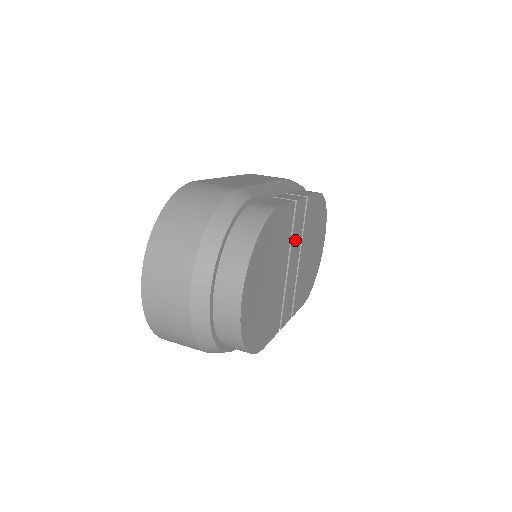
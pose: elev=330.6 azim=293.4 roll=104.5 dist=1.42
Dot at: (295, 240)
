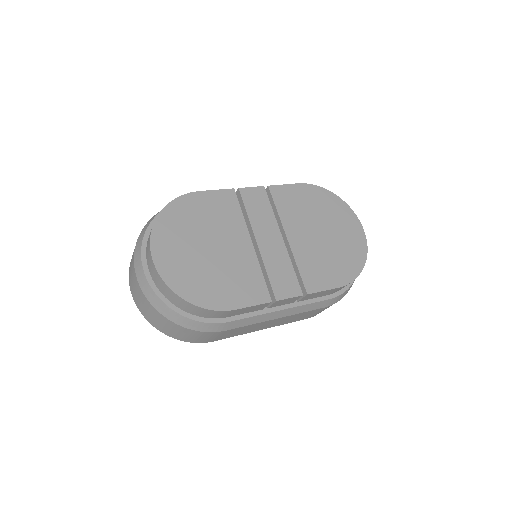
Dot at: (259, 220)
